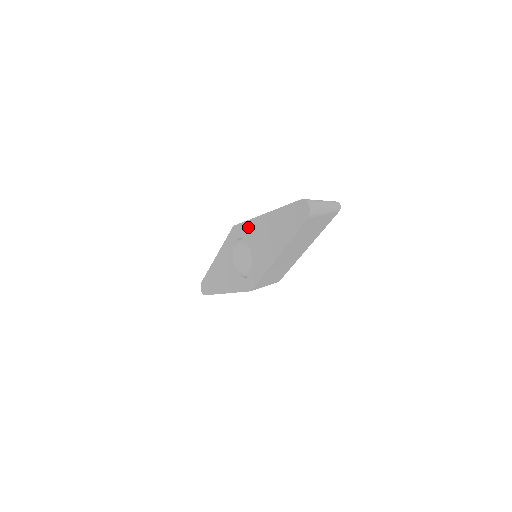
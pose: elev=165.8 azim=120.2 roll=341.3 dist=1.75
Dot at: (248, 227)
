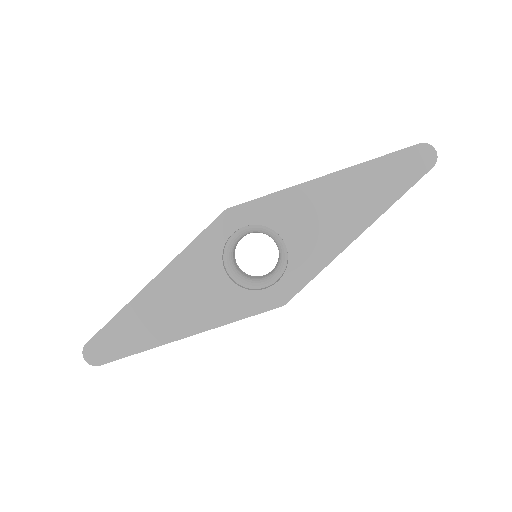
Dot at: (277, 203)
